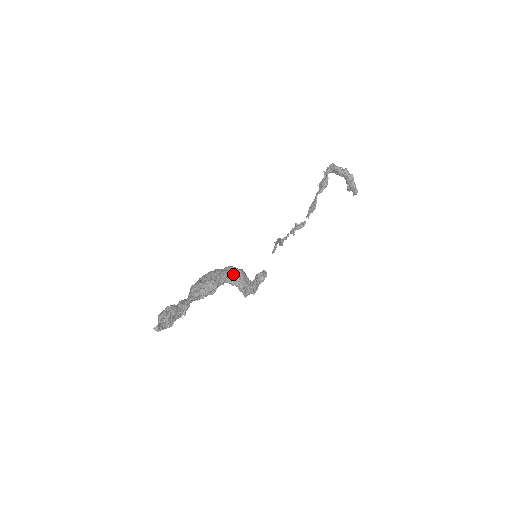
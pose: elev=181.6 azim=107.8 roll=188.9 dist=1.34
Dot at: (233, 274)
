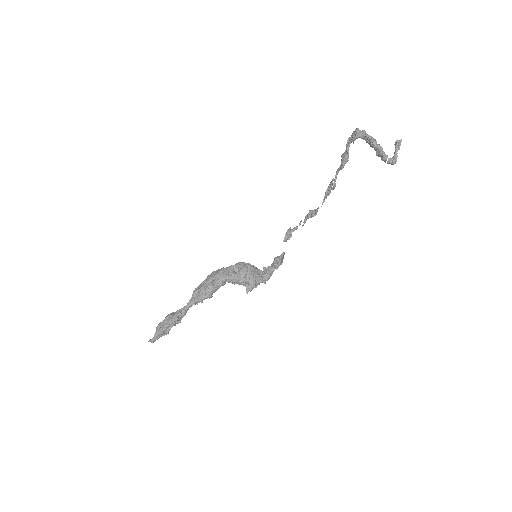
Dot at: (230, 277)
